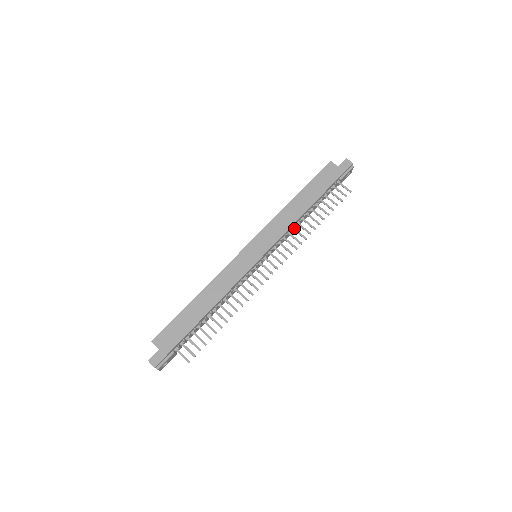
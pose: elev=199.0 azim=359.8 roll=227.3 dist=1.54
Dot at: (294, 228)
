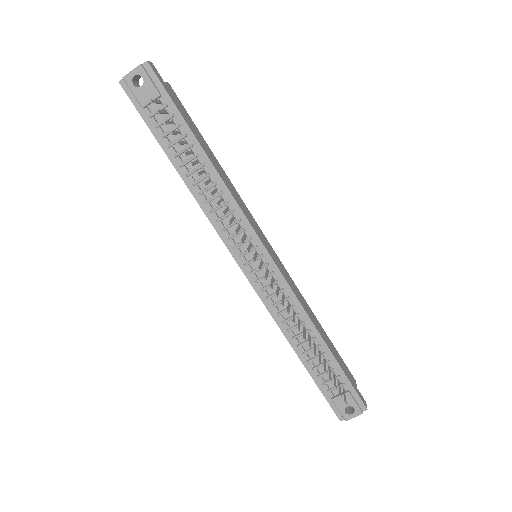
Dot at: (295, 312)
